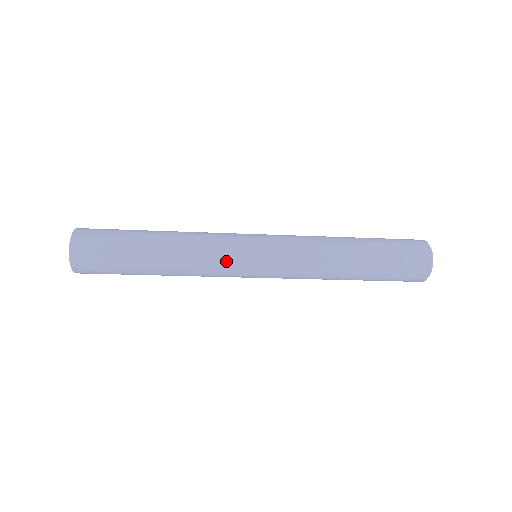
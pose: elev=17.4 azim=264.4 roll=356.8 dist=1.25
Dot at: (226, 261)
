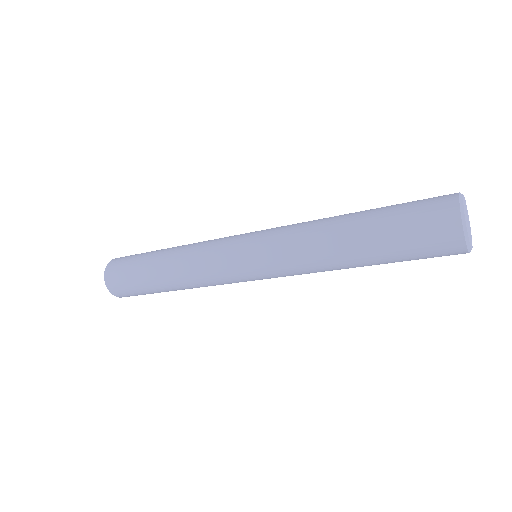
Dot at: (217, 268)
